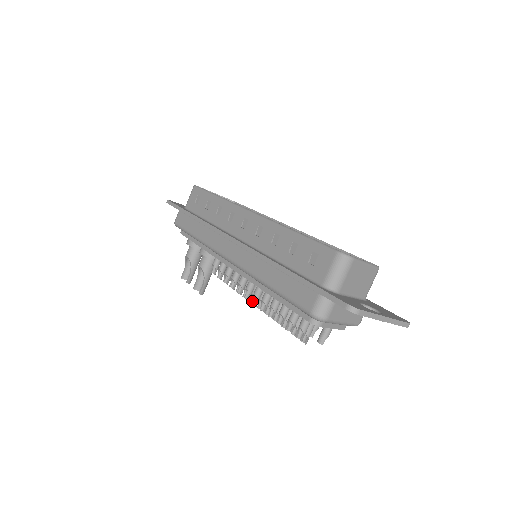
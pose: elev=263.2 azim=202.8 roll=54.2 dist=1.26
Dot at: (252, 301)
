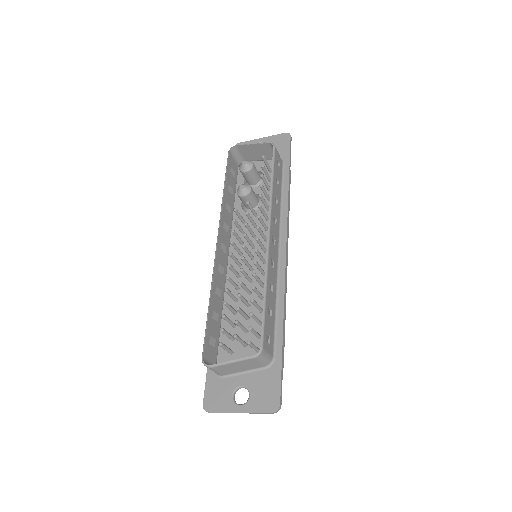
Dot at: occluded
